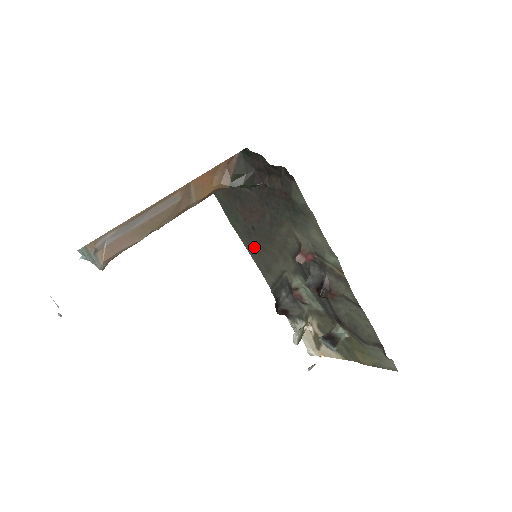
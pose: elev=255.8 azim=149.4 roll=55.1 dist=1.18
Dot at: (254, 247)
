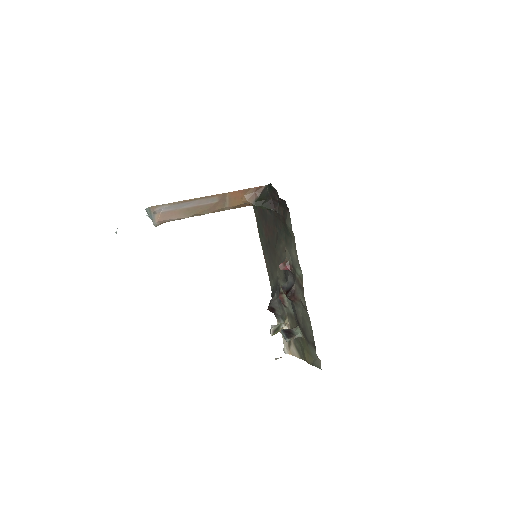
Dot at: (268, 257)
